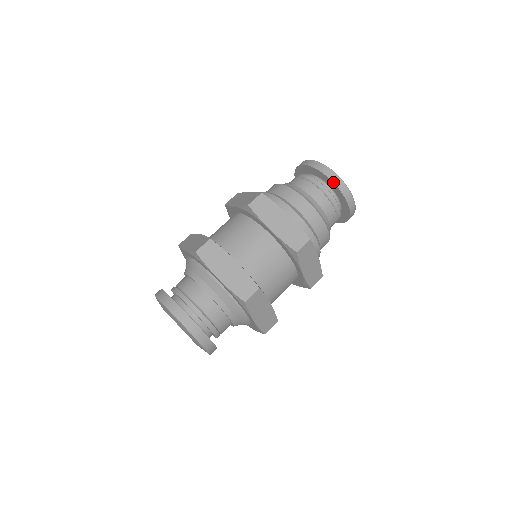
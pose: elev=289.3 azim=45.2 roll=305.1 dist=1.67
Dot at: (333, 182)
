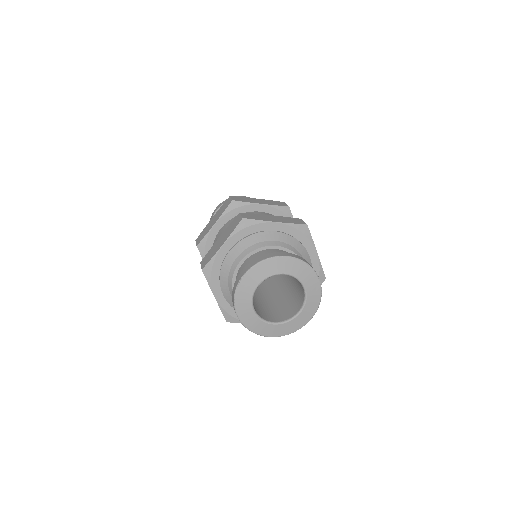
Dot at: occluded
